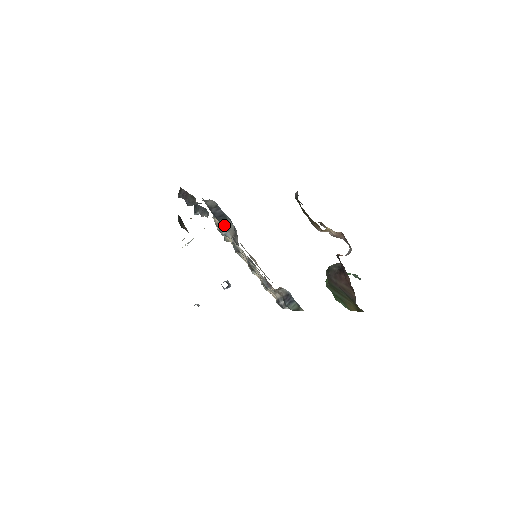
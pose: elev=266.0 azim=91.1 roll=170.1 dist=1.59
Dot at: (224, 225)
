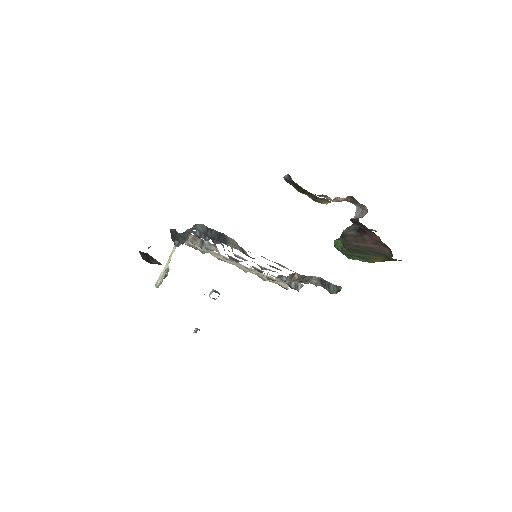
Dot at: (230, 245)
